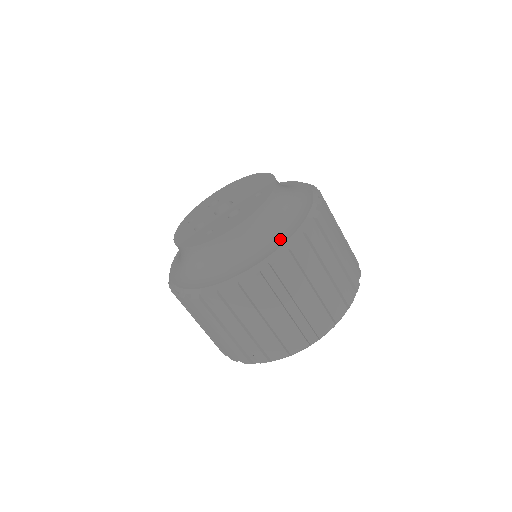
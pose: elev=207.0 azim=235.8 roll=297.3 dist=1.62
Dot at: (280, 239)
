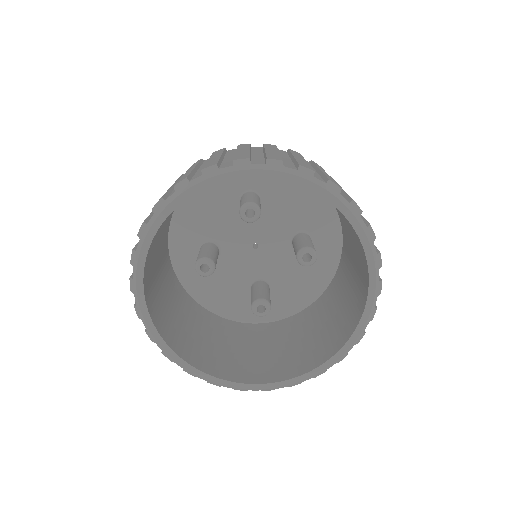
Dot at: occluded
